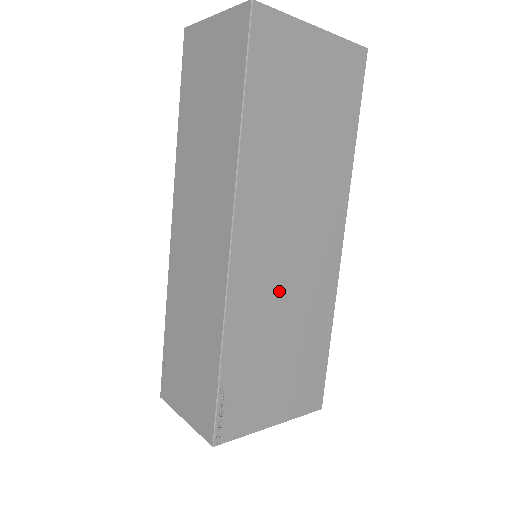
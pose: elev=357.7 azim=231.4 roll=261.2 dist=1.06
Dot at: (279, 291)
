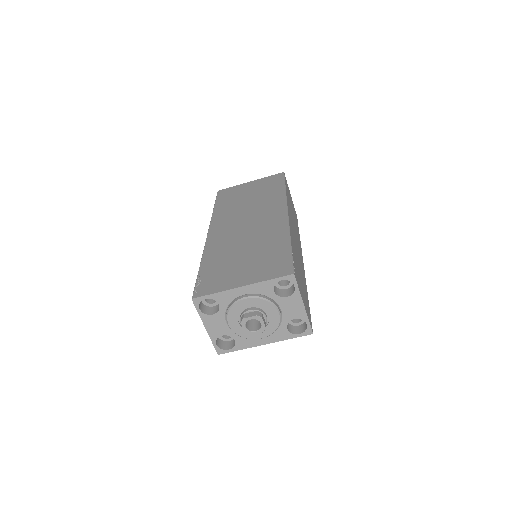
Dot at: (239, 238)
